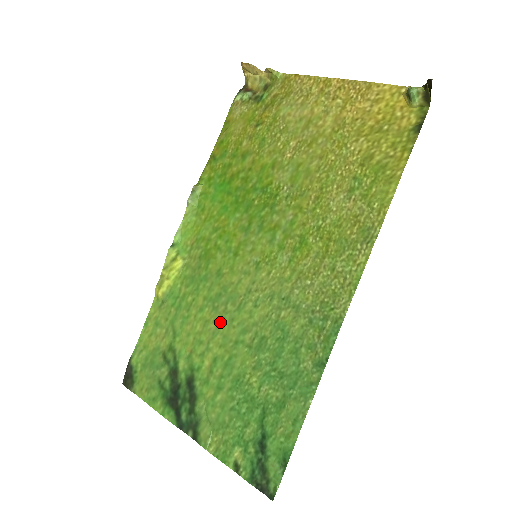
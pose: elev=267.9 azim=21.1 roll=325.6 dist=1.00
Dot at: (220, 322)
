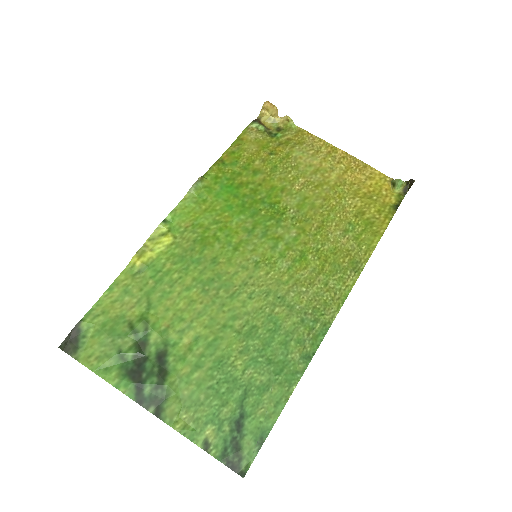
Dot at: (209, 304)
